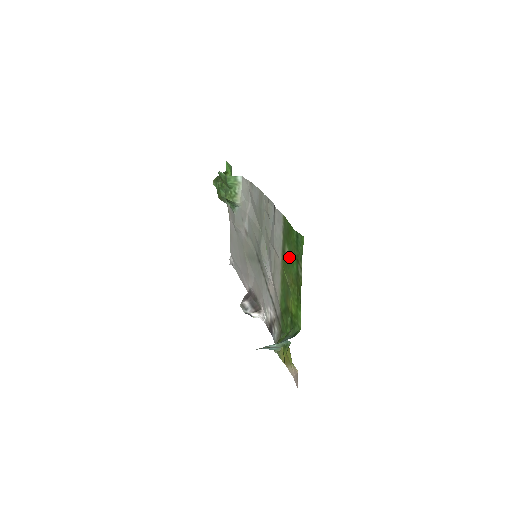
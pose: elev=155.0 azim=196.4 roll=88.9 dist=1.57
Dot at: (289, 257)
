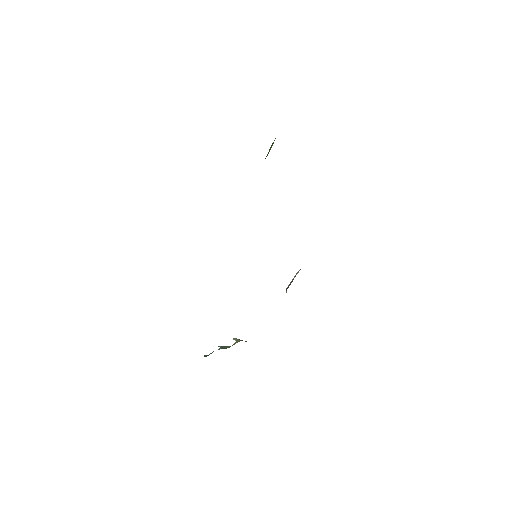
Dot at: occluded
